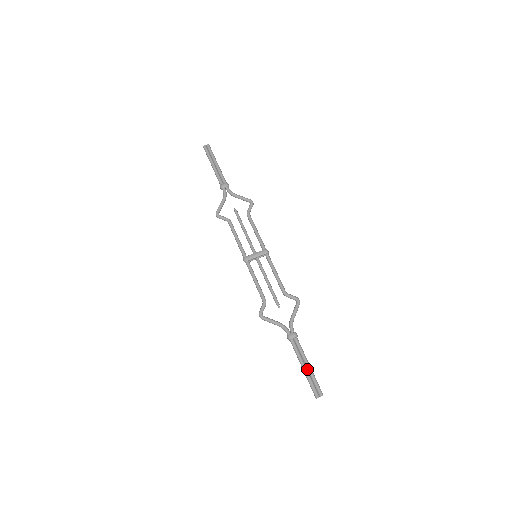
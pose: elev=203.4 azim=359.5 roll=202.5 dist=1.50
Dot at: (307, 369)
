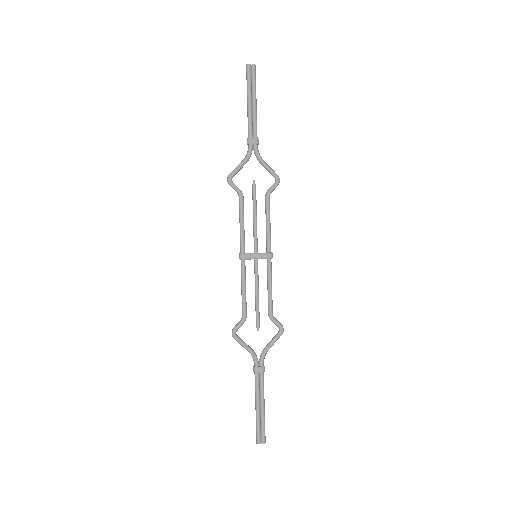
Dot at: (260, 410)
